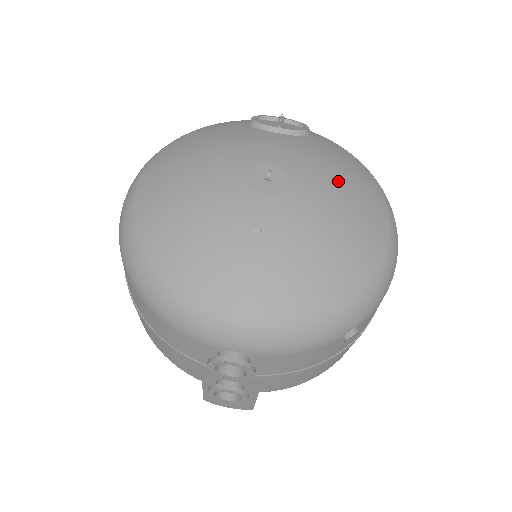
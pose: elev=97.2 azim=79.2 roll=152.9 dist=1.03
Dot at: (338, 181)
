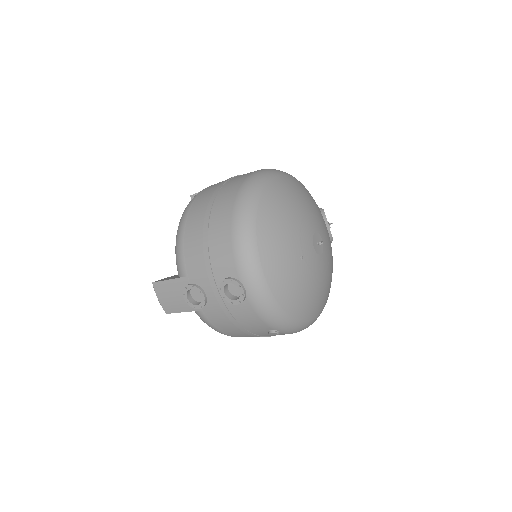
Dot at: (329, 274)
